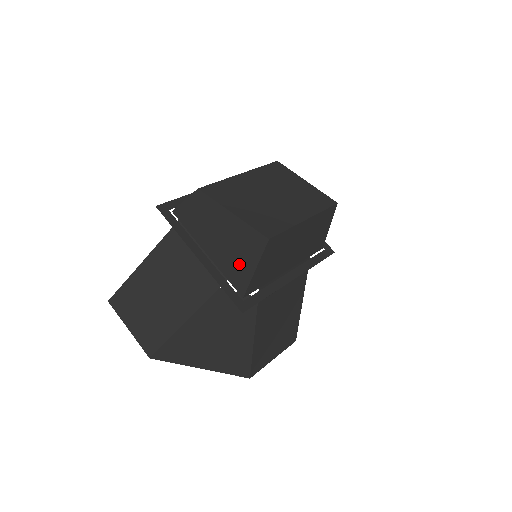
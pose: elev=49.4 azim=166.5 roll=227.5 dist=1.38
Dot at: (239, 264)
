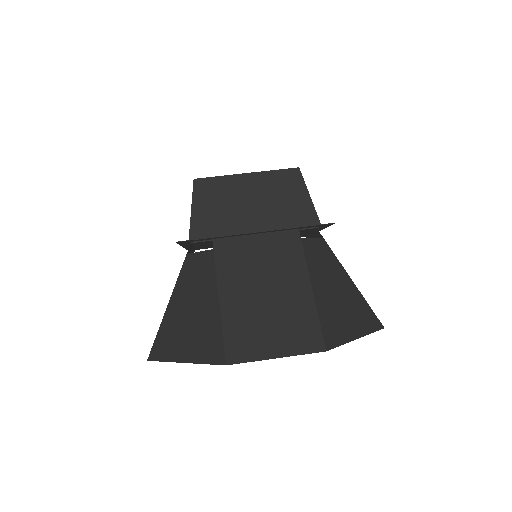
Dot at: occluded
